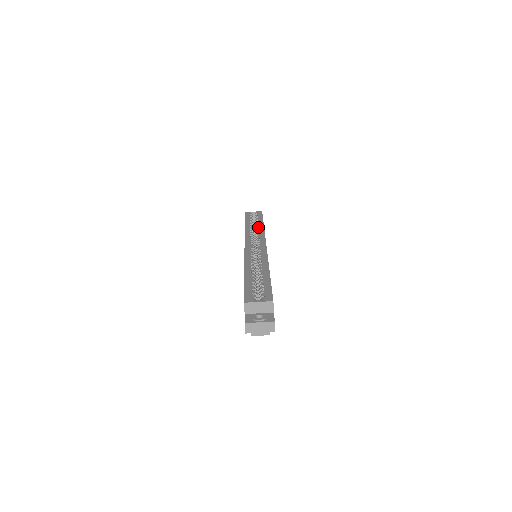
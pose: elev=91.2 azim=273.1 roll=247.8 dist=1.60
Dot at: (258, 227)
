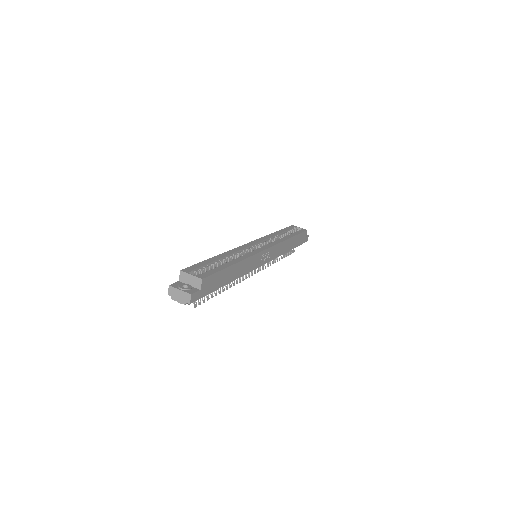
Dot at: (284, 237)
